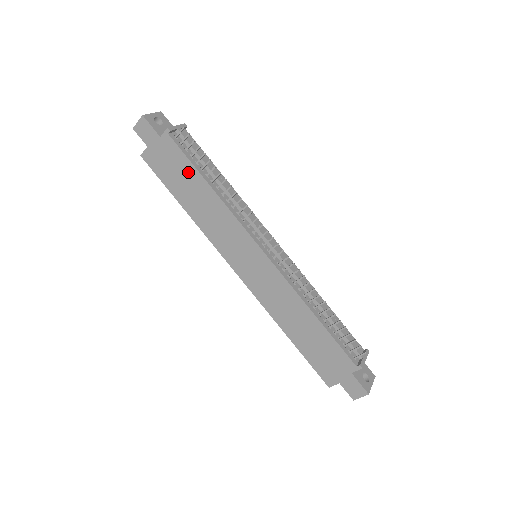
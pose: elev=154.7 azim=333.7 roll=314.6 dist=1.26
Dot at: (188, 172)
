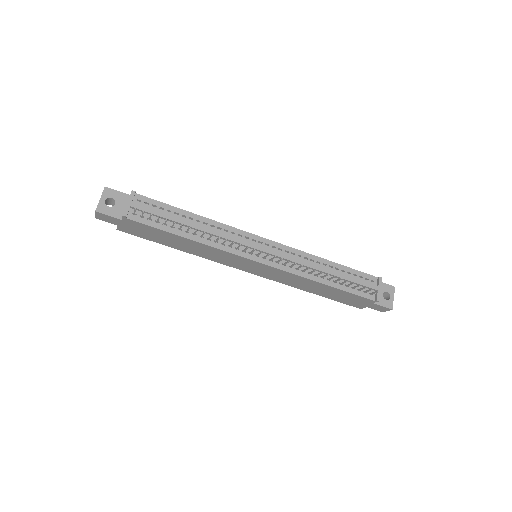
Dot at: (163, 234)
